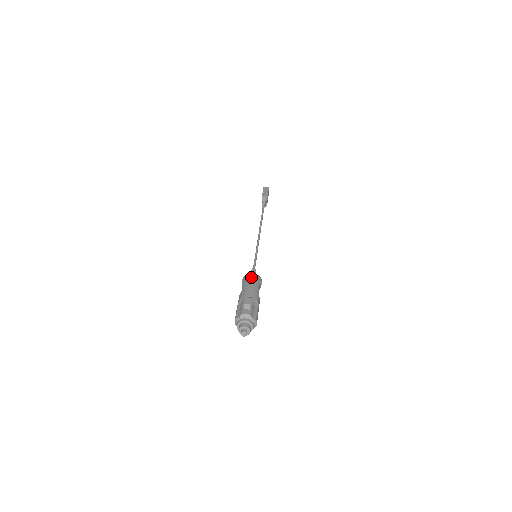
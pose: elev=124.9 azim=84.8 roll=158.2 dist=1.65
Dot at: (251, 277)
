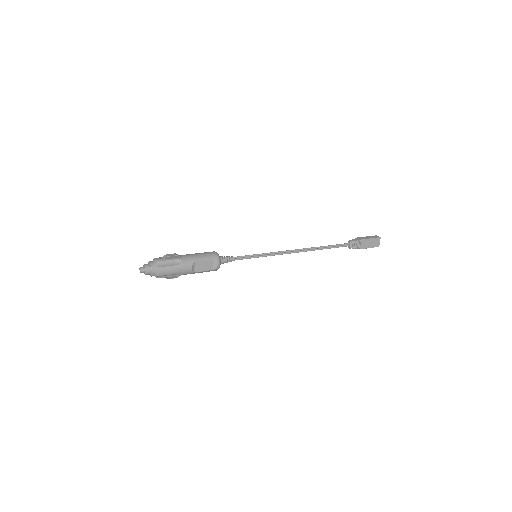
Dot at: (209, 252)
